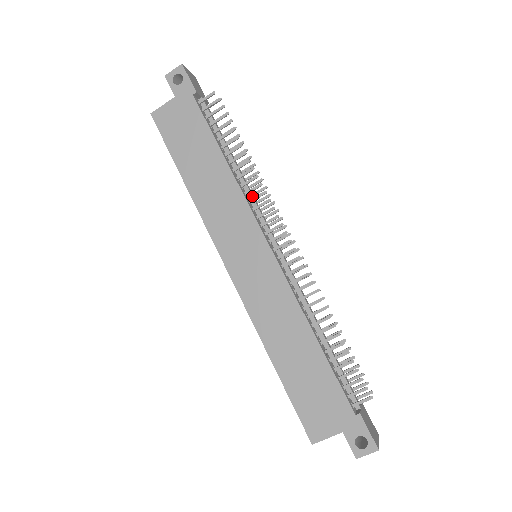
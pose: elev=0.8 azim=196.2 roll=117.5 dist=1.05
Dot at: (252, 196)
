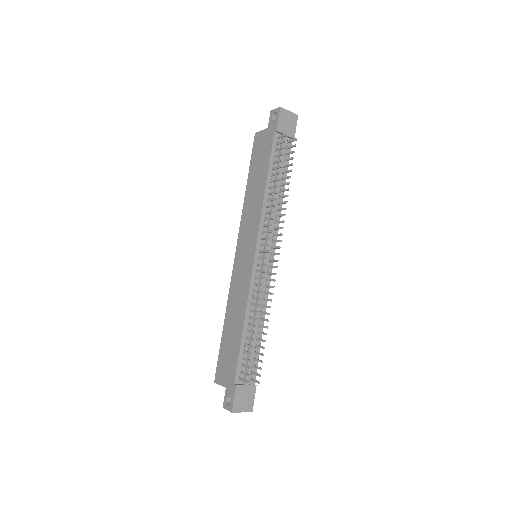
Dot at: (271, 216)
